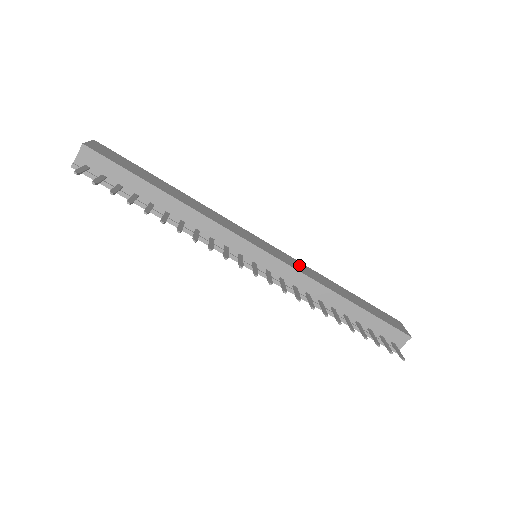
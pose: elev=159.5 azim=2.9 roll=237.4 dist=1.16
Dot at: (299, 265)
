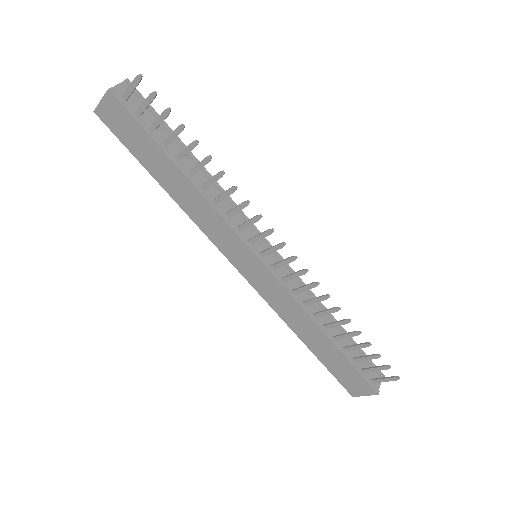
Dot at: occluded
